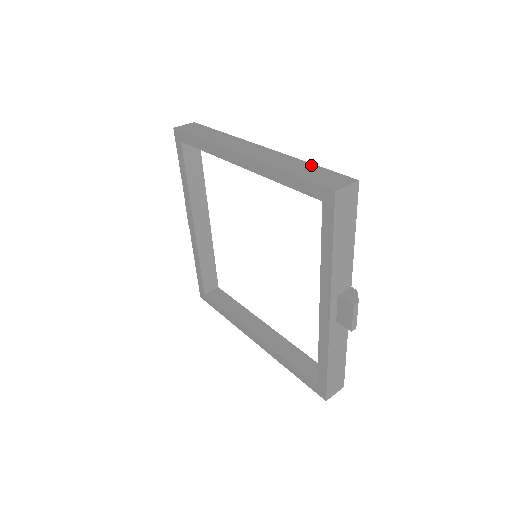
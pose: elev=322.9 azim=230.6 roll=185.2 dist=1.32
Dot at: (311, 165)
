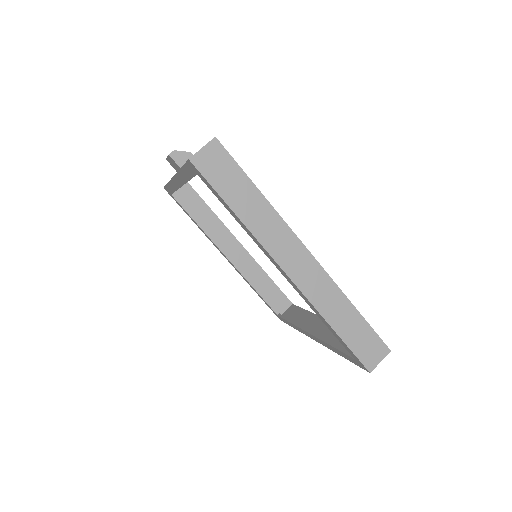
Dot at: (356, 315)
